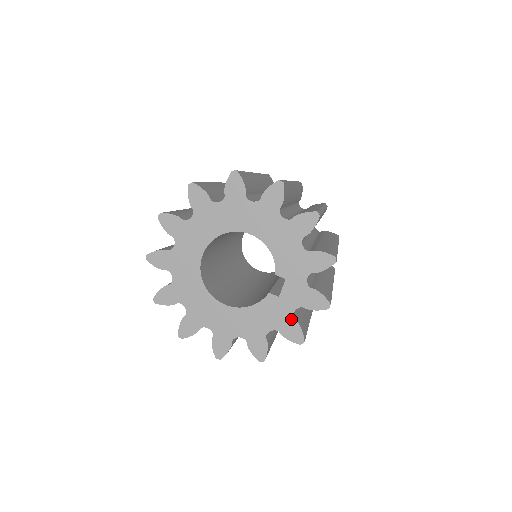
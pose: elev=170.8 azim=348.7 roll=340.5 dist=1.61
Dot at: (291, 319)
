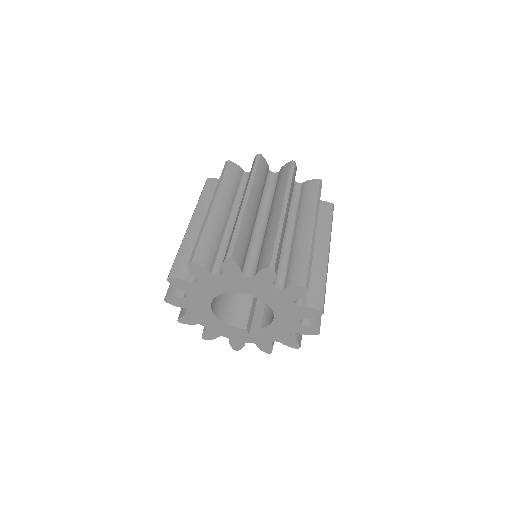
Dot at: (243, 343)
